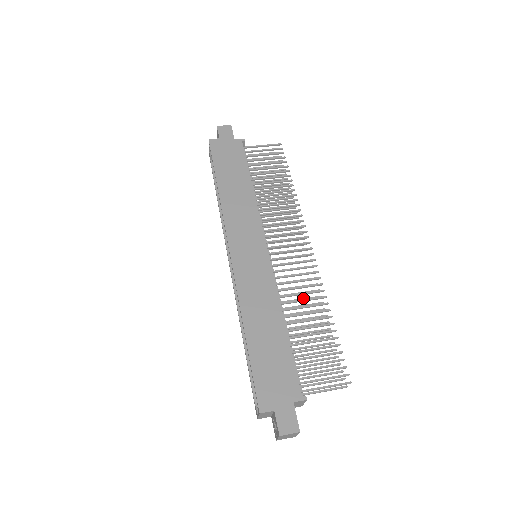
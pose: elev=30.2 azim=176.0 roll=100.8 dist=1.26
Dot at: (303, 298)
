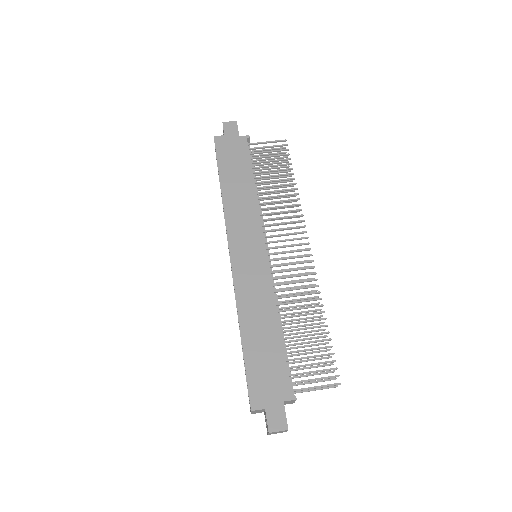
Dot at: (300, 298)
